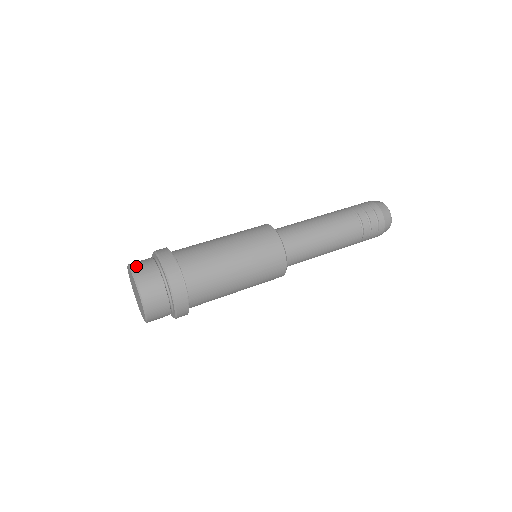
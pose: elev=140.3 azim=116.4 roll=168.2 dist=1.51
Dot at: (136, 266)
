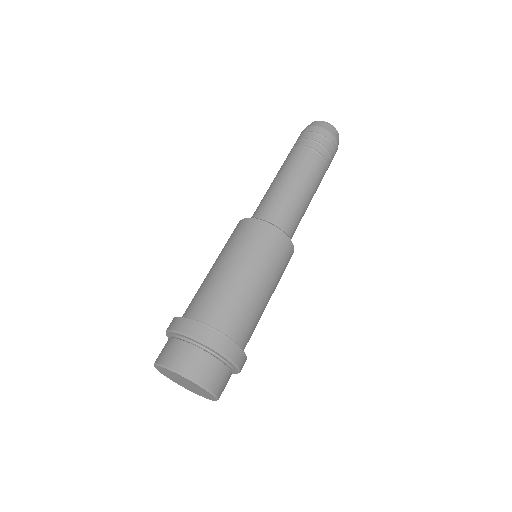
Dot at: (182, 366)
